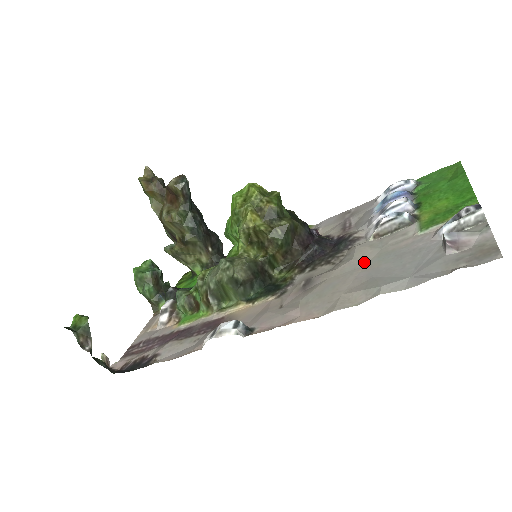
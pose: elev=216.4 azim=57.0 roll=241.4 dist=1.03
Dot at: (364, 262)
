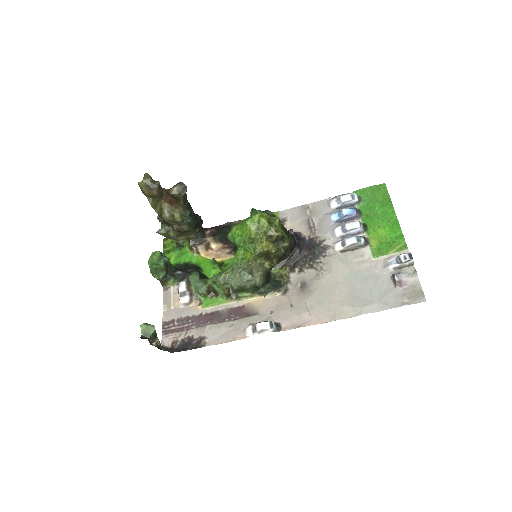
Dot at: (342, 277)
